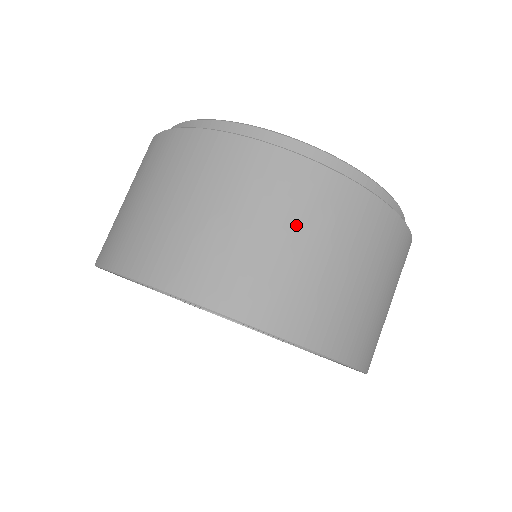
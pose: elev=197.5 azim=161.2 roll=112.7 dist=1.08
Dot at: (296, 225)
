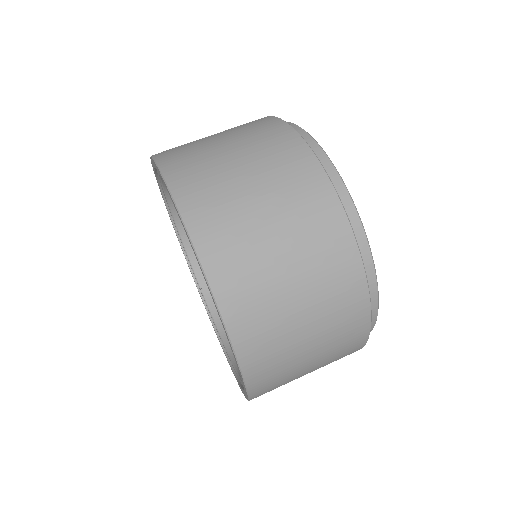
Dot at: (297, 246)
